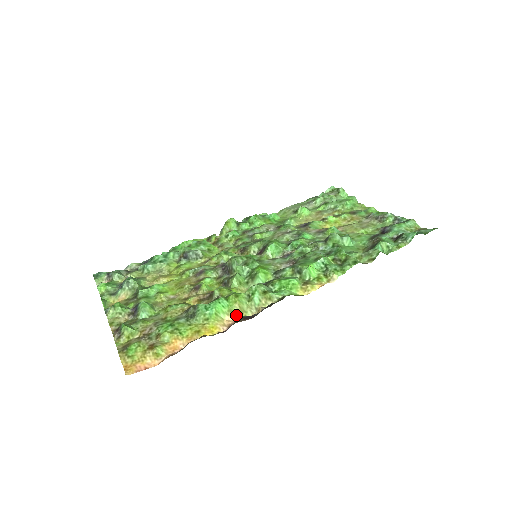
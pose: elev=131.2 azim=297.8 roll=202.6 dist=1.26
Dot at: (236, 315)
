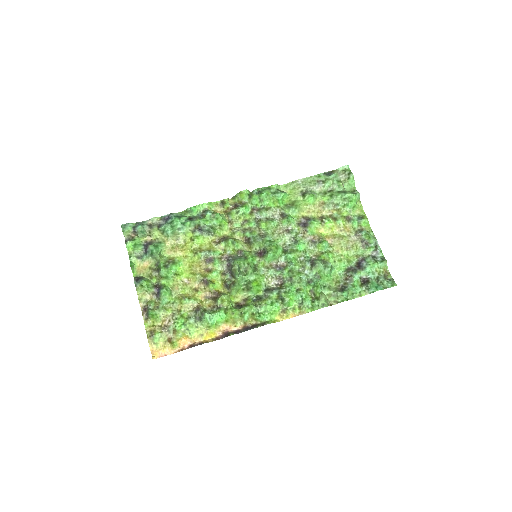
Dot at: (229, 324)
